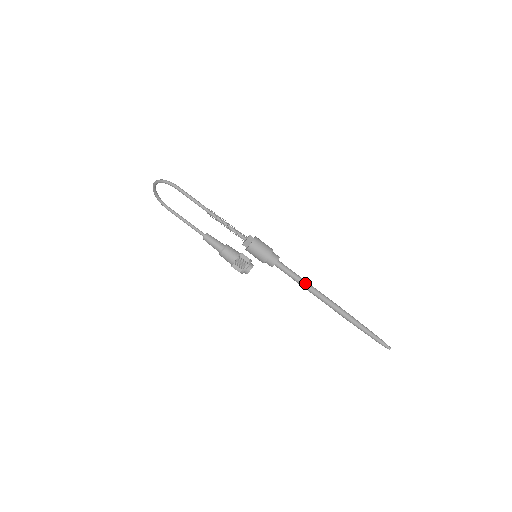
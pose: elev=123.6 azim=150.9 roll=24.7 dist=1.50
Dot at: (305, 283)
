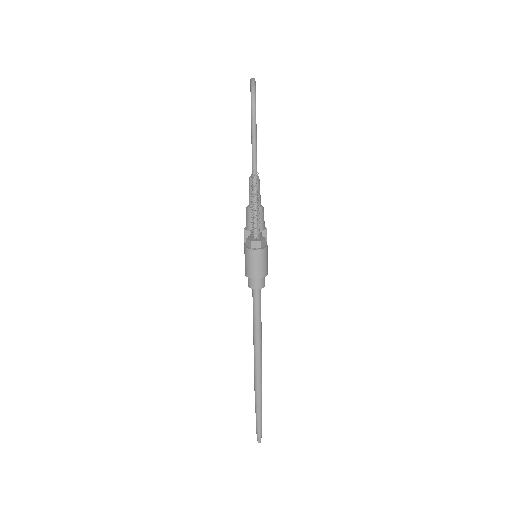
Dot at: (257, 330)
